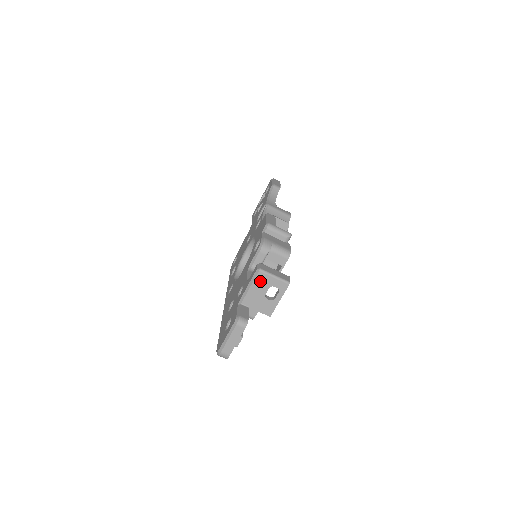
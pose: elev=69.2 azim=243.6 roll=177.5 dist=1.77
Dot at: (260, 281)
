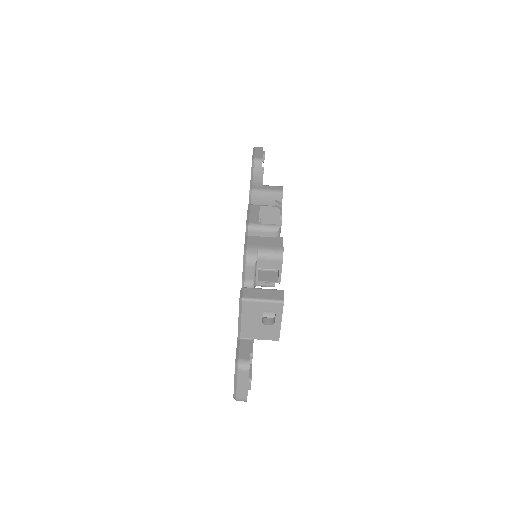
Dot at: (249, 310)
